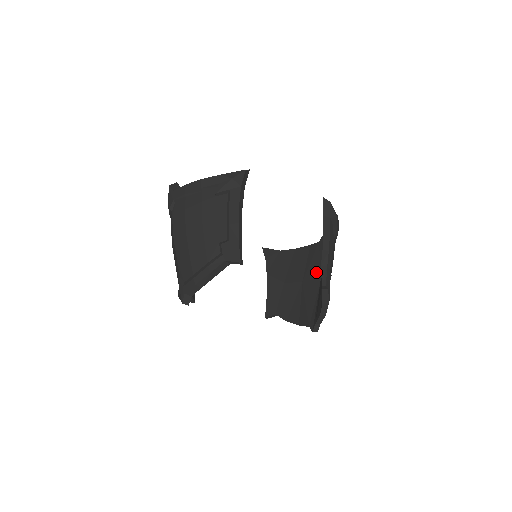
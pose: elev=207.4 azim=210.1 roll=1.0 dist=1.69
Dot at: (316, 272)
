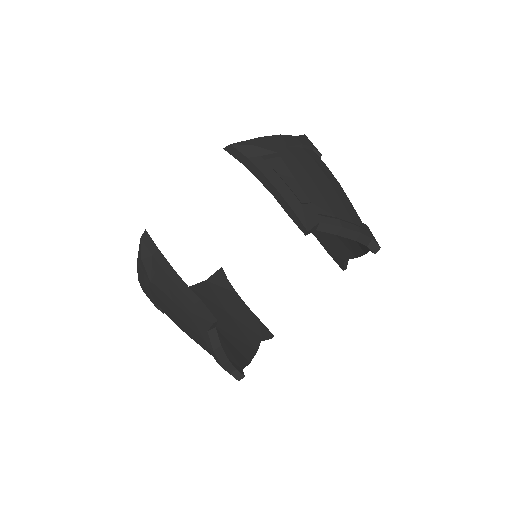
Dot at: occluded
